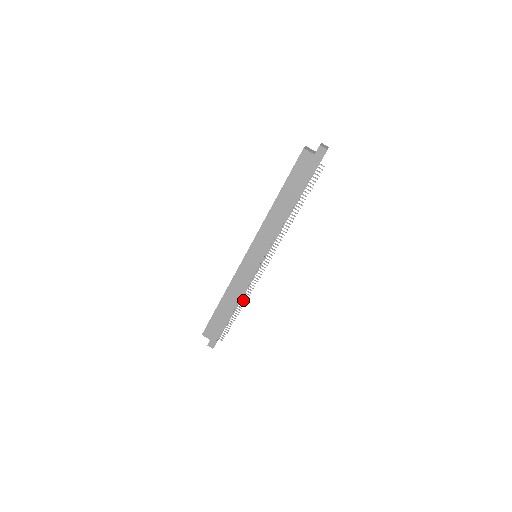
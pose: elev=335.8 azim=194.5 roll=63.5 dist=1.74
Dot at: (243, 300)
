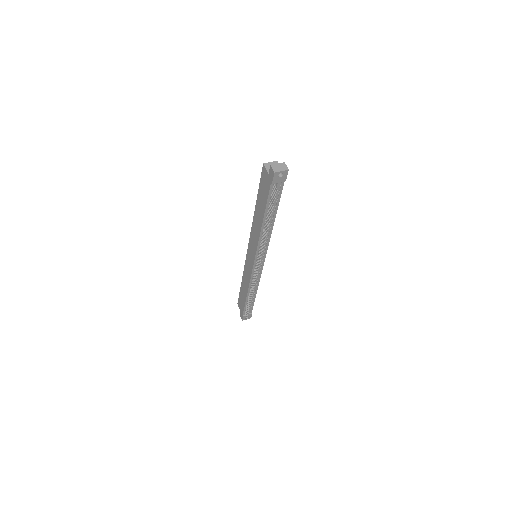
Dot at: (251, 291)
